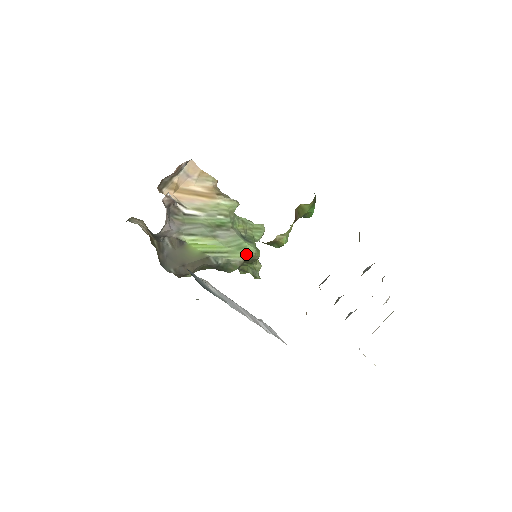
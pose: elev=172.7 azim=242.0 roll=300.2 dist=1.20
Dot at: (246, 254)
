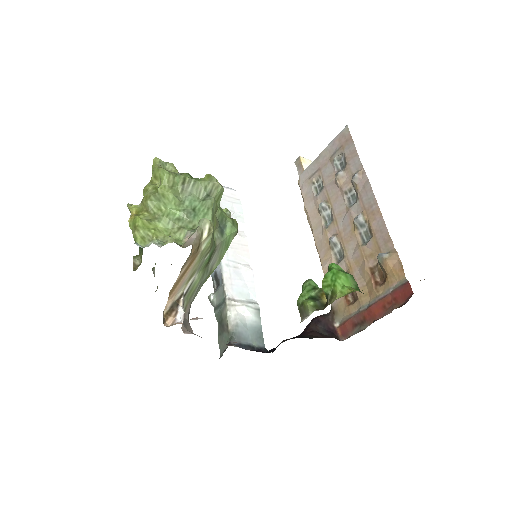
Dot at: occluded
